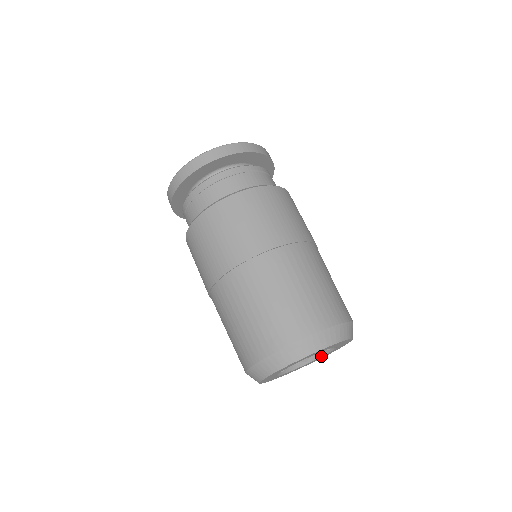
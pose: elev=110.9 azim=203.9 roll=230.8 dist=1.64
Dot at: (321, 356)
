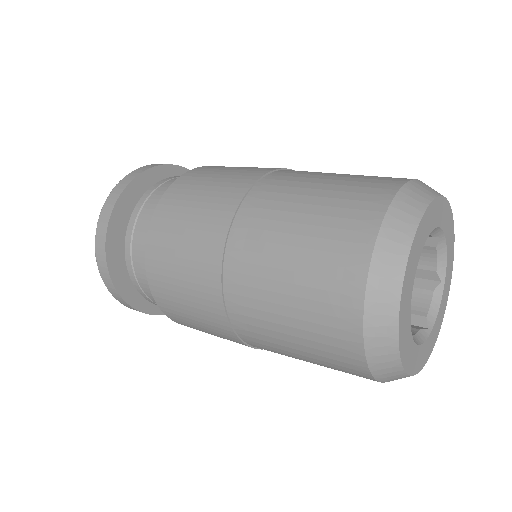
Dot at: (421, 343)
